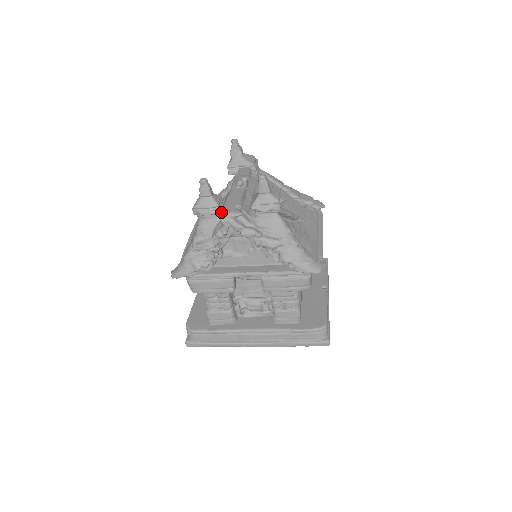
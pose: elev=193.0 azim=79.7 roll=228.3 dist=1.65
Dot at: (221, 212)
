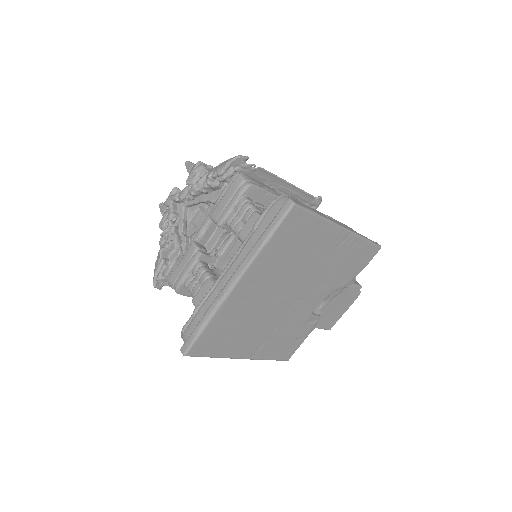
Dot at: occluded
